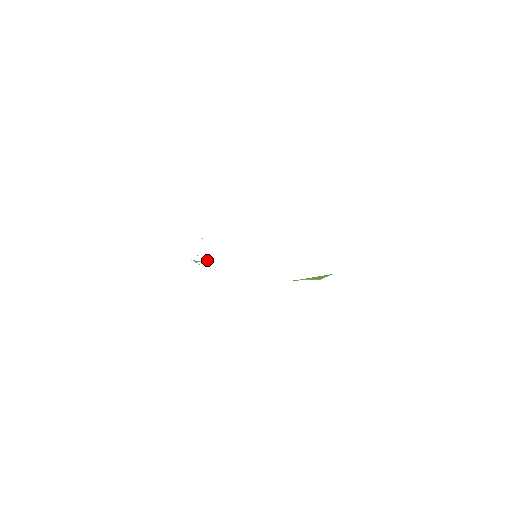
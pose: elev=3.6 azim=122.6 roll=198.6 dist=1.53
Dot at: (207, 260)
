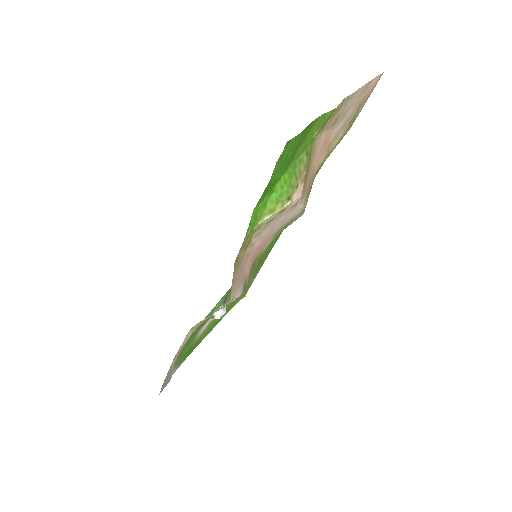
Dot at: (221, 306)
